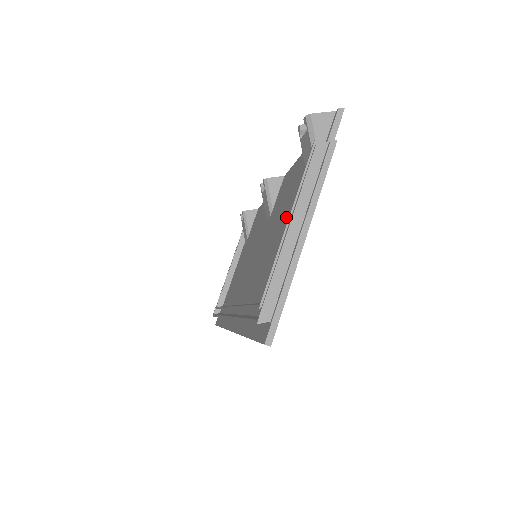
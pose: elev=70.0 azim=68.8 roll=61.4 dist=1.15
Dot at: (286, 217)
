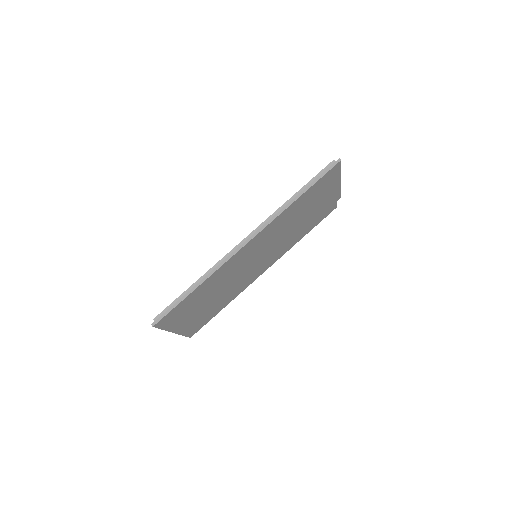
Dot at: occluded
